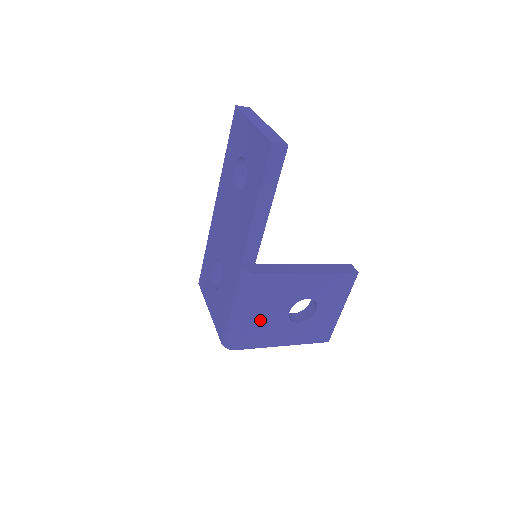
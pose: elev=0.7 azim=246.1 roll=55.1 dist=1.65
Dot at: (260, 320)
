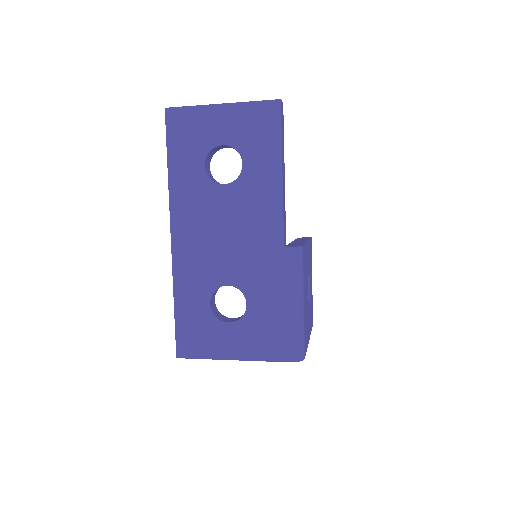
Dot at: (305, 309)
